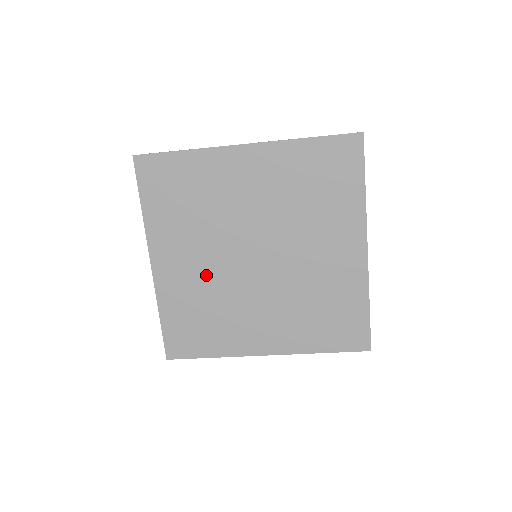
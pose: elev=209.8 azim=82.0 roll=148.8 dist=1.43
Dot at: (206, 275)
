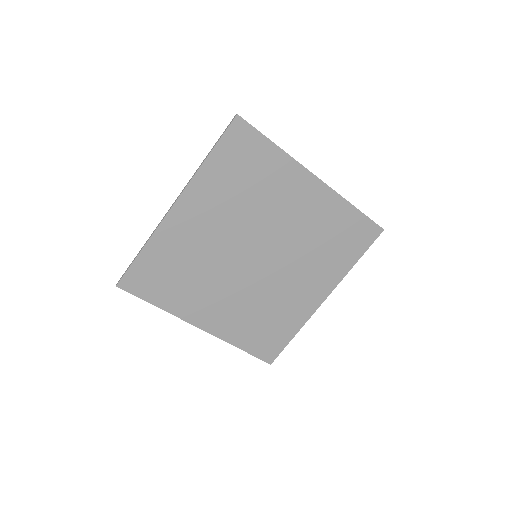
Dot at: (210, 244)
